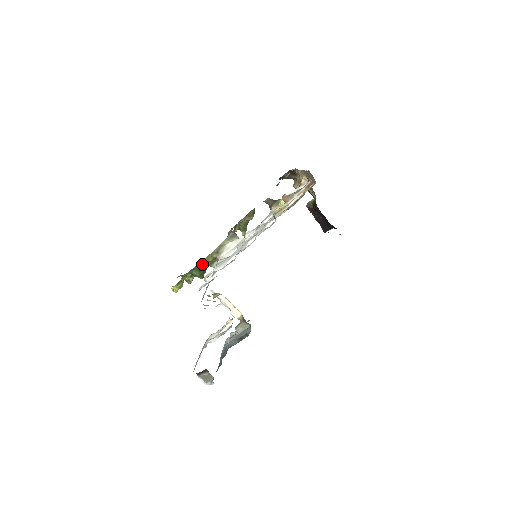
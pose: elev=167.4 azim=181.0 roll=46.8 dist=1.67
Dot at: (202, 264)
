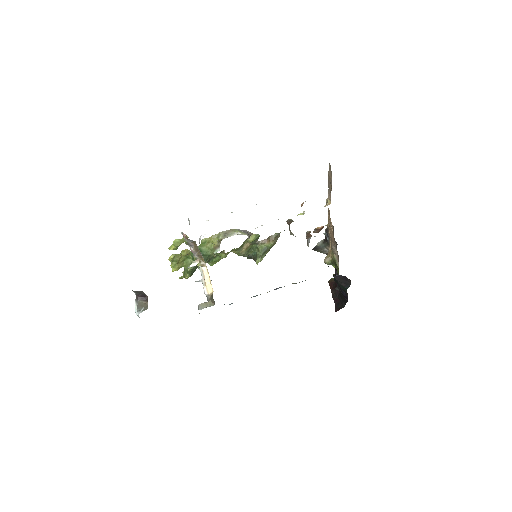
Dot at: (207, 245)
